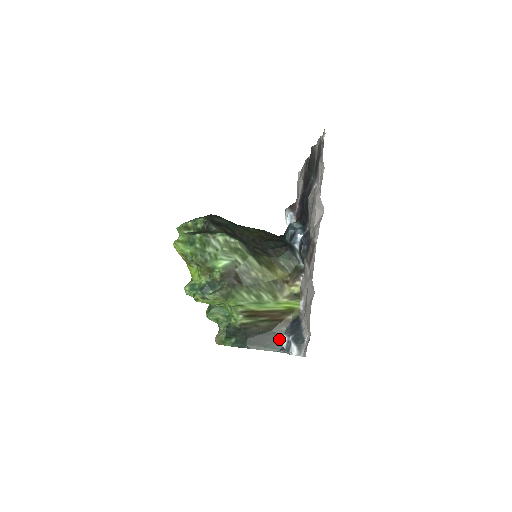
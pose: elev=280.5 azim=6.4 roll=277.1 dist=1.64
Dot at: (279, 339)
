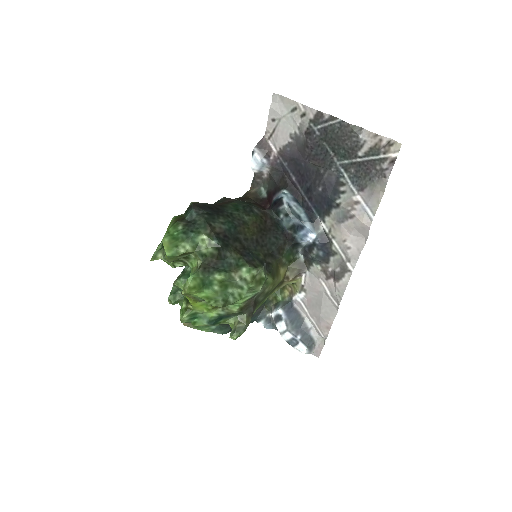
Dot at: (257, 312)
